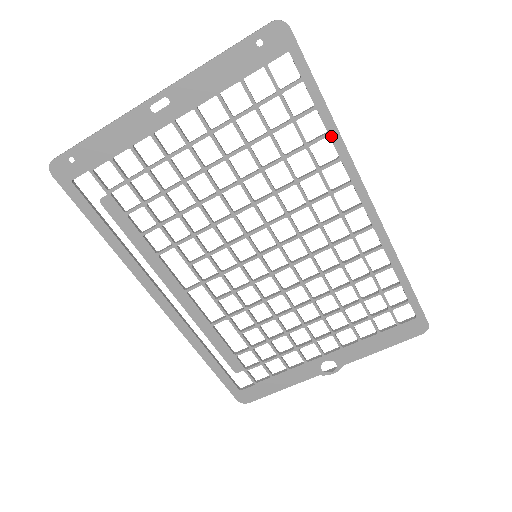
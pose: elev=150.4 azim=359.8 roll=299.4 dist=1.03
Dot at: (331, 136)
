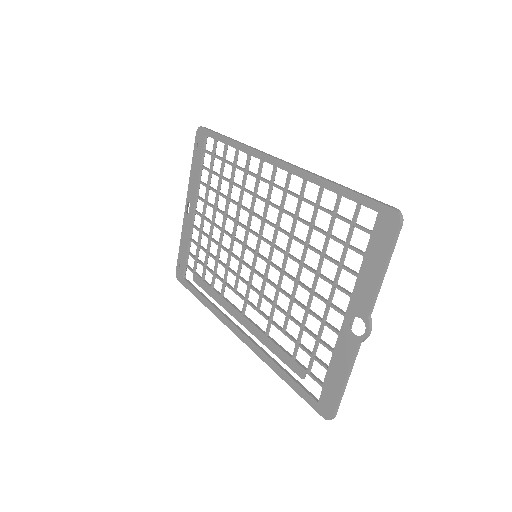
Dot at: (238, 149)
